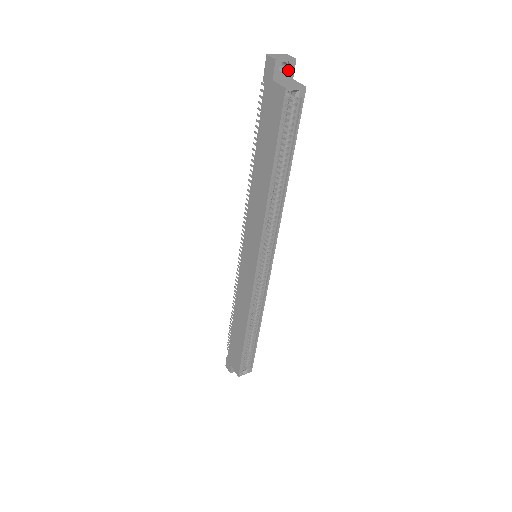
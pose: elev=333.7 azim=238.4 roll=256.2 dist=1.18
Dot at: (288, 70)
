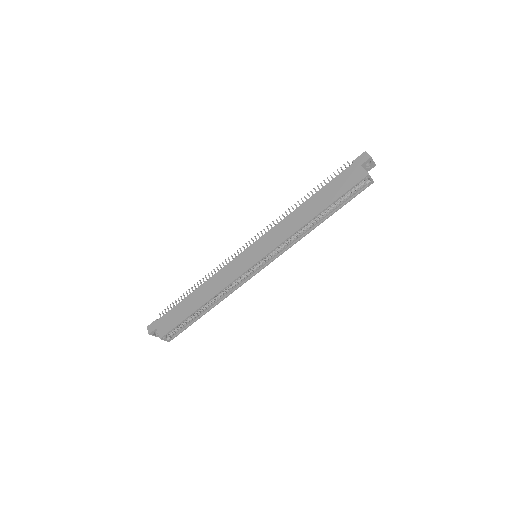
Dot at: (369, 167)
